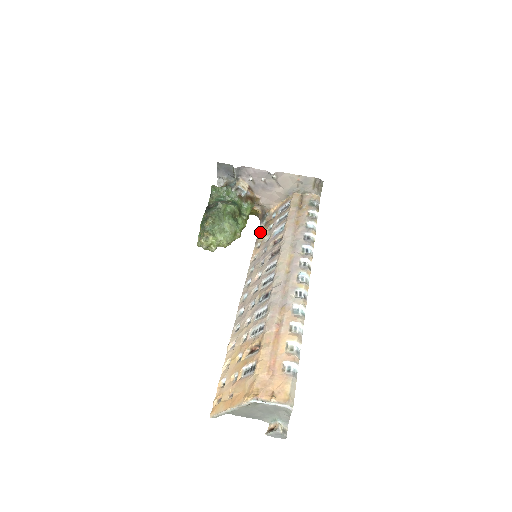
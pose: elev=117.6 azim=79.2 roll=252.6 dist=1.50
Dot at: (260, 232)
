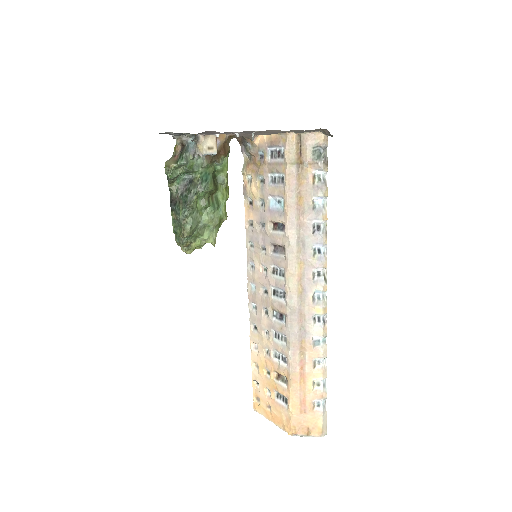
Dot at: (246, 176)
